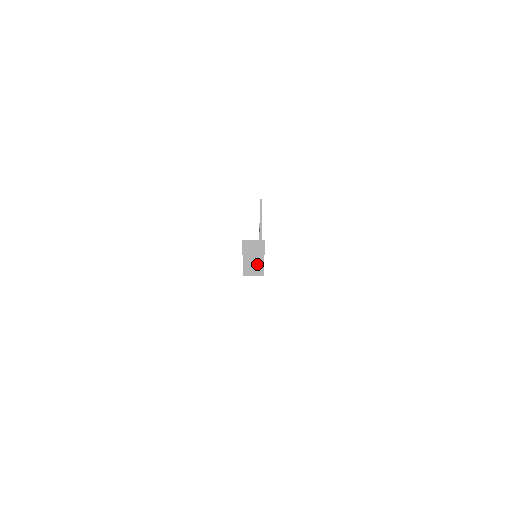
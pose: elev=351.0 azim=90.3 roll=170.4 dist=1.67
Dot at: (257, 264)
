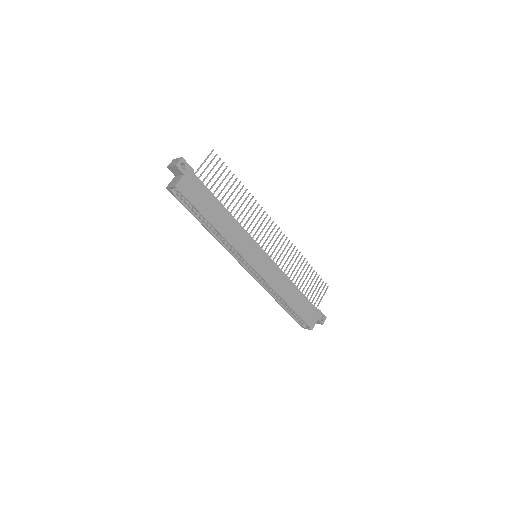
Dot at: (177, 180)
